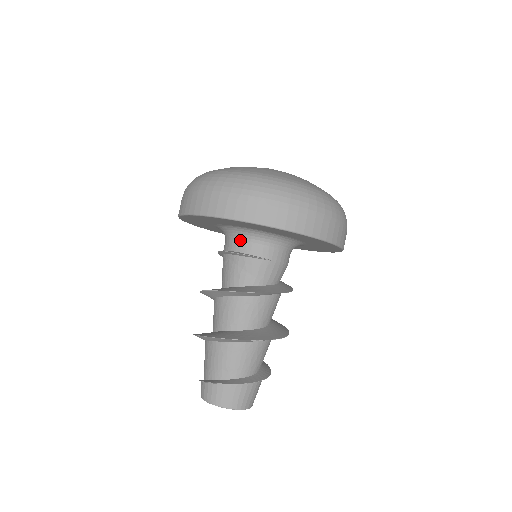
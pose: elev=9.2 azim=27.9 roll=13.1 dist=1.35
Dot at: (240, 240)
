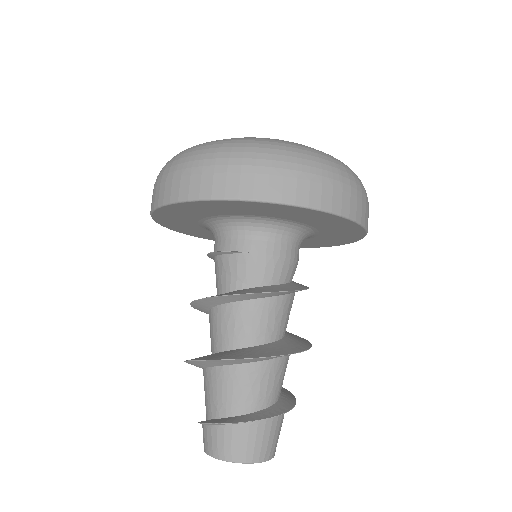
Dot at: (217, 237)
